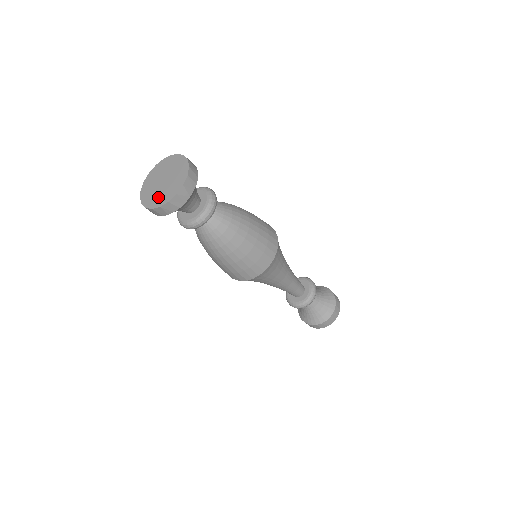
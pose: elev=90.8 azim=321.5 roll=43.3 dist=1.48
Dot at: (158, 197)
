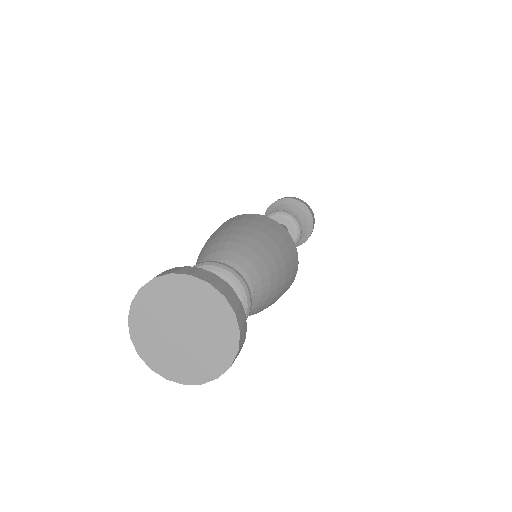
Dot at: (176, 362)
